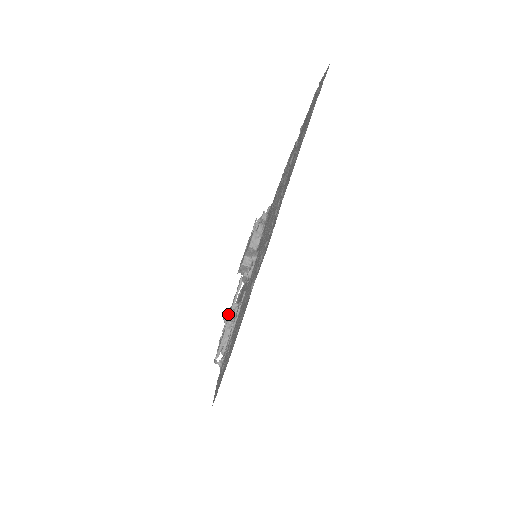
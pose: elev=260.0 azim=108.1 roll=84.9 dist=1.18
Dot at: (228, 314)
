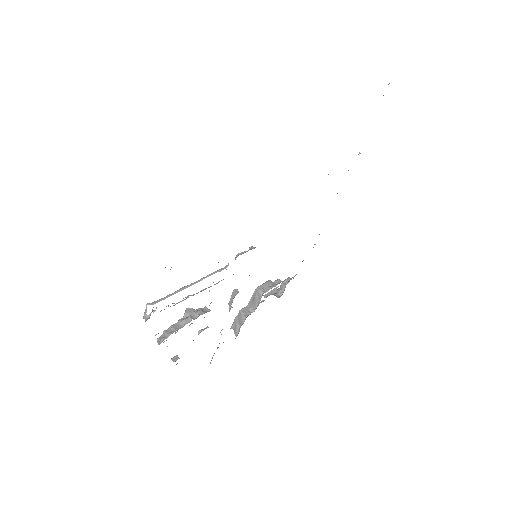
Dot at: (193, 309)
